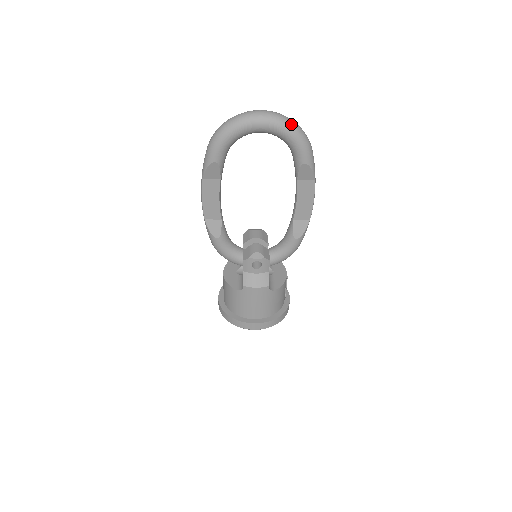
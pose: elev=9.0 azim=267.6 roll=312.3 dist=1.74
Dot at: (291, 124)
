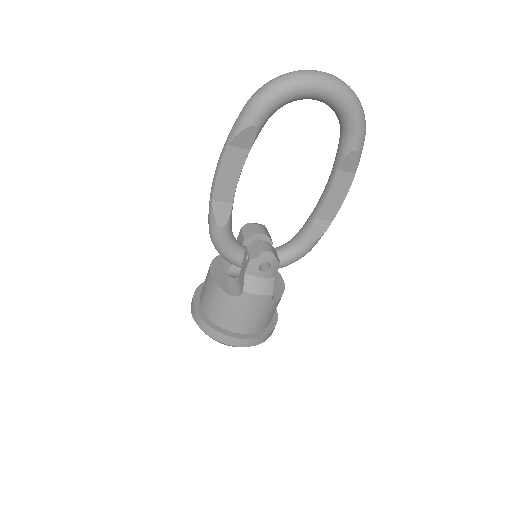
Dot at: (356, 98)
